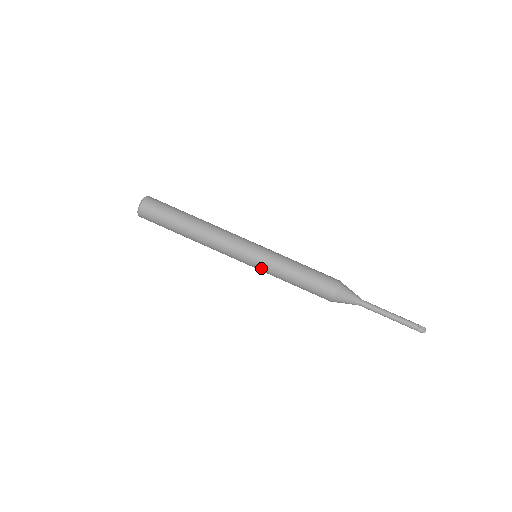
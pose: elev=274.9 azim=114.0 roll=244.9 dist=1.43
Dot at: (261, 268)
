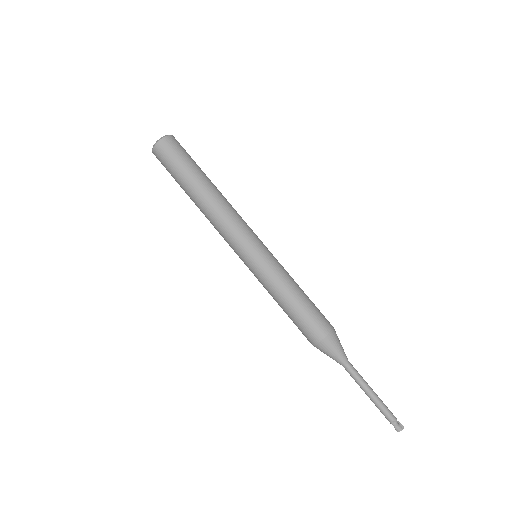
Dot at: (260, 267)
